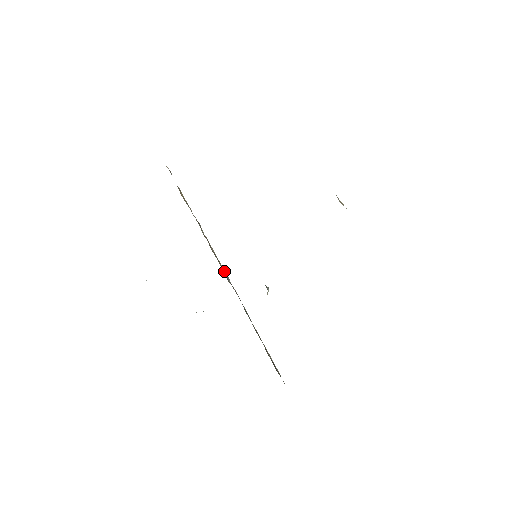
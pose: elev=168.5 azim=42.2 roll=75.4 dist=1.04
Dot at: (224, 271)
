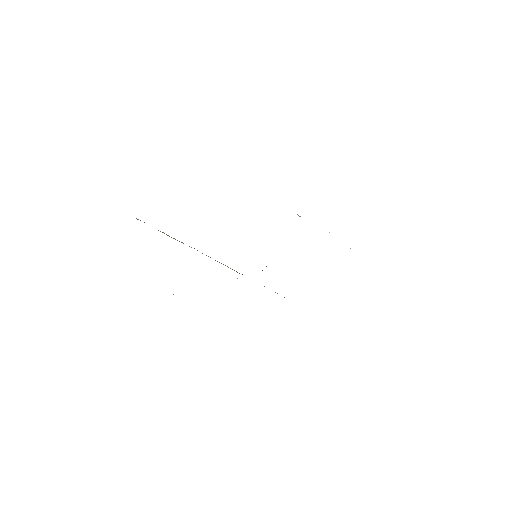
Dot at: (232, 269)
